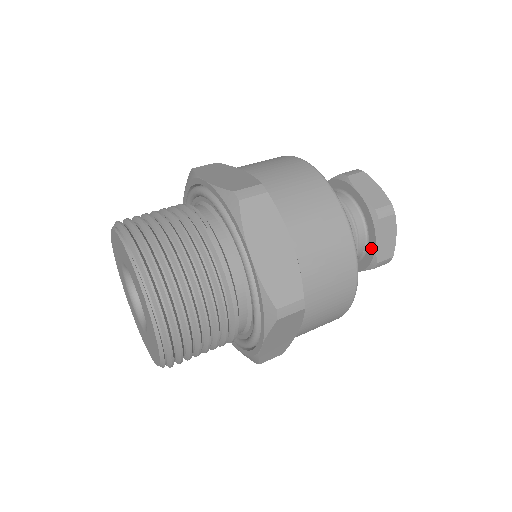
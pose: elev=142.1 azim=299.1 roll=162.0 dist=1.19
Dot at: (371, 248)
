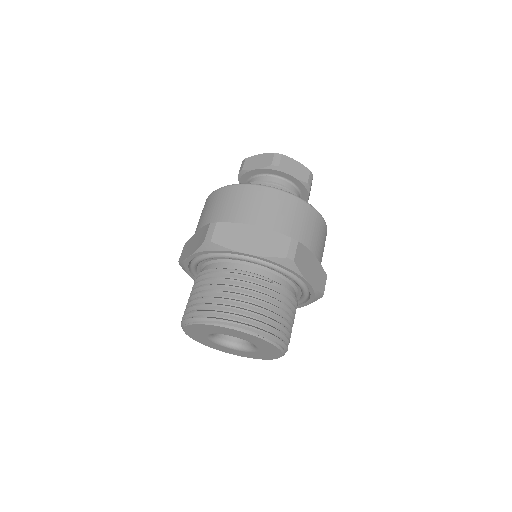
Dot at: occluded
